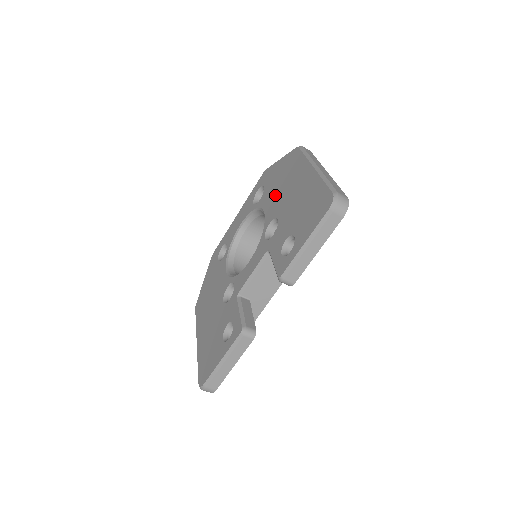
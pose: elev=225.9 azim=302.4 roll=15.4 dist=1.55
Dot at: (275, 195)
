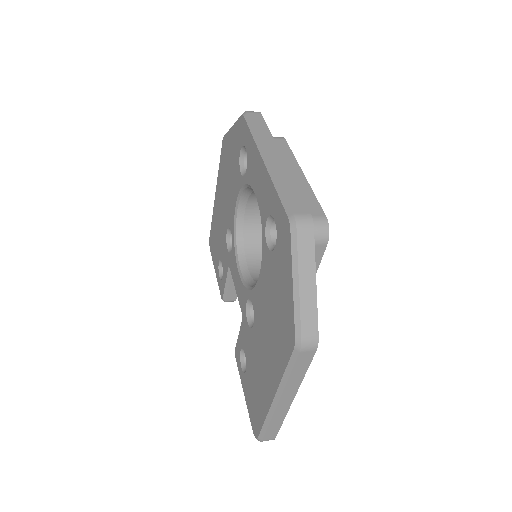
Dot at: (265, 302)
